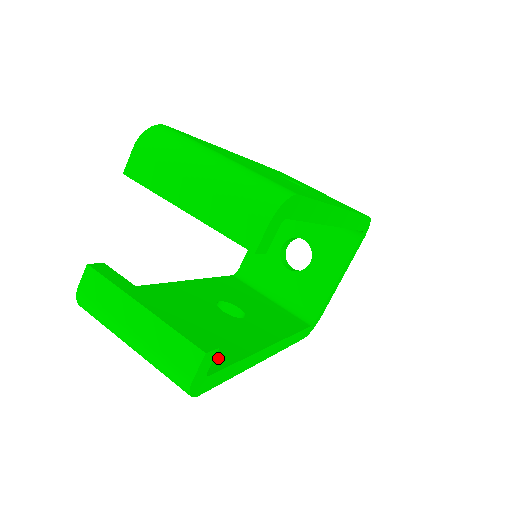
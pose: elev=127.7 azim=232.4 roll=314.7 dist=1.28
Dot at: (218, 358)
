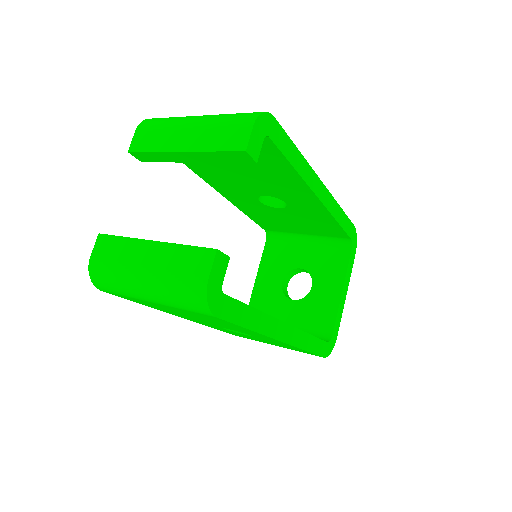
Dot at: occluded
